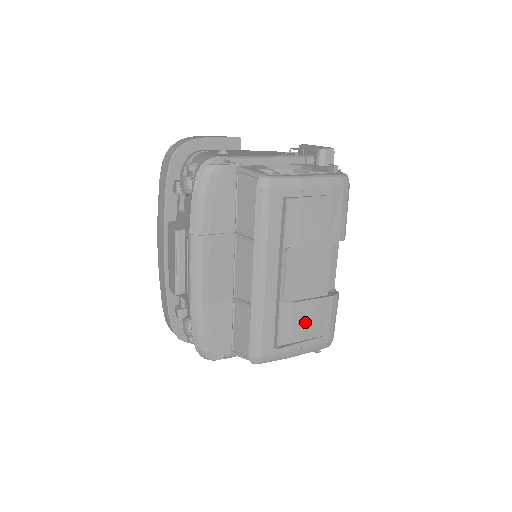
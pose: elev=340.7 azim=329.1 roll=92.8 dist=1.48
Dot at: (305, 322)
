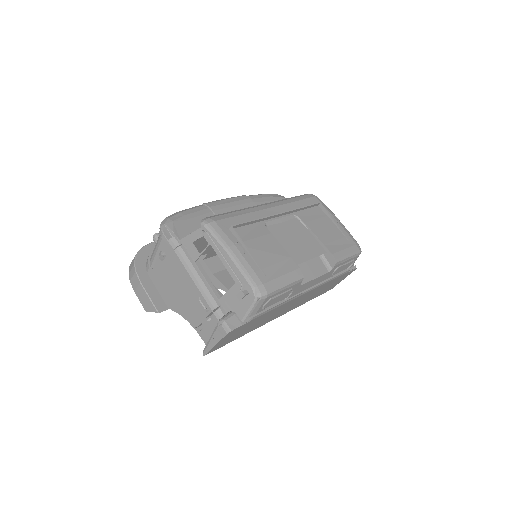
Dot at: (265, 249)
